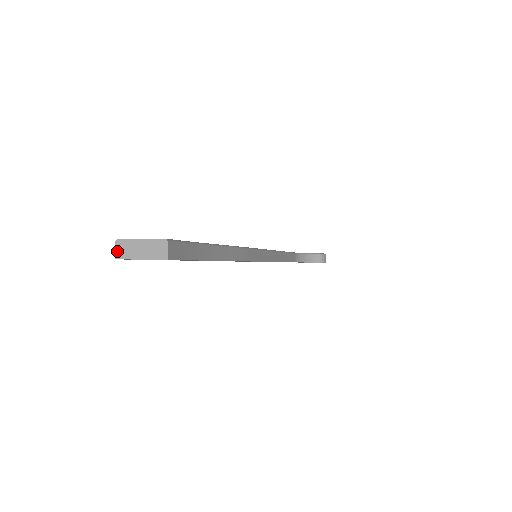
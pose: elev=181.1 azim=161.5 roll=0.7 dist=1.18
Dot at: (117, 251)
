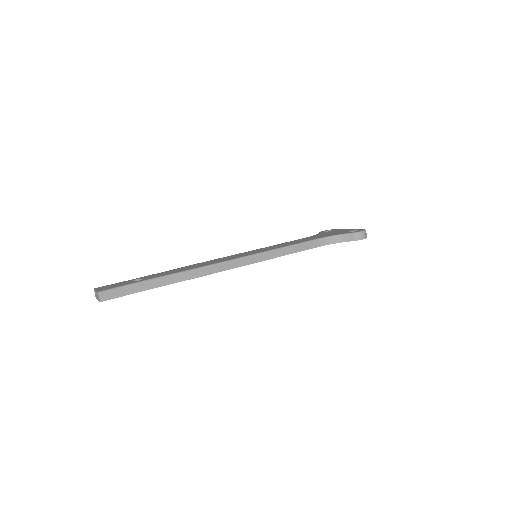
Dot at: (95, 294)
